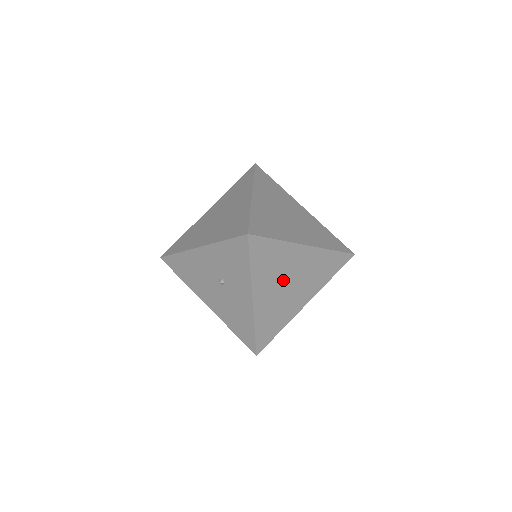
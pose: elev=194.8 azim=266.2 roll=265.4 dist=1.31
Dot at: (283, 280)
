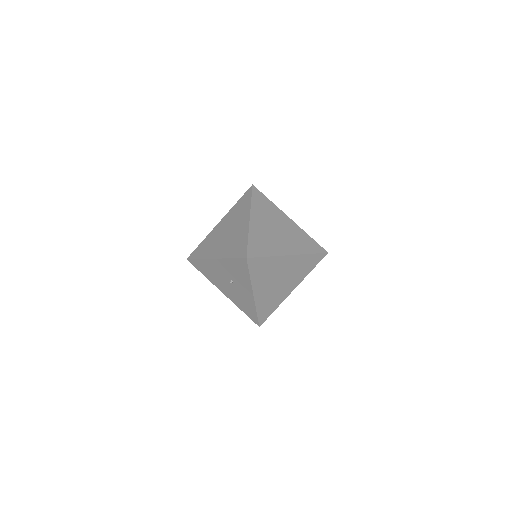
Dot at: (274, 279)
